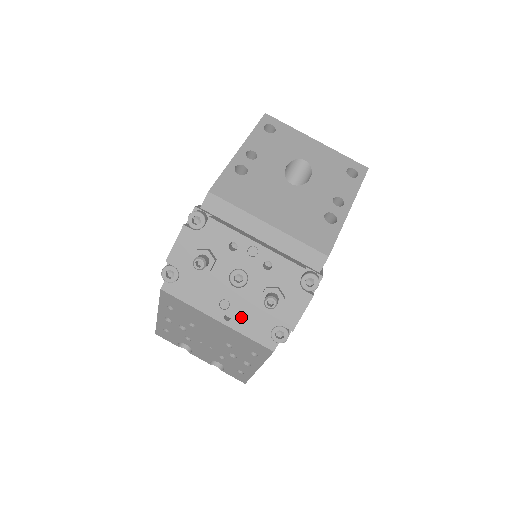
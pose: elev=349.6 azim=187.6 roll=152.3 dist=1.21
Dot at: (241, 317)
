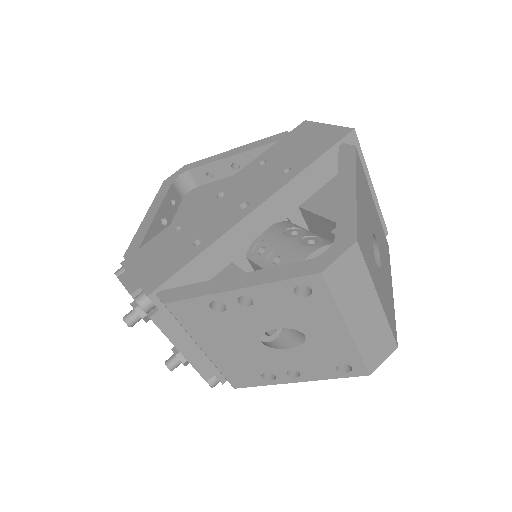
Dot at: occluded
